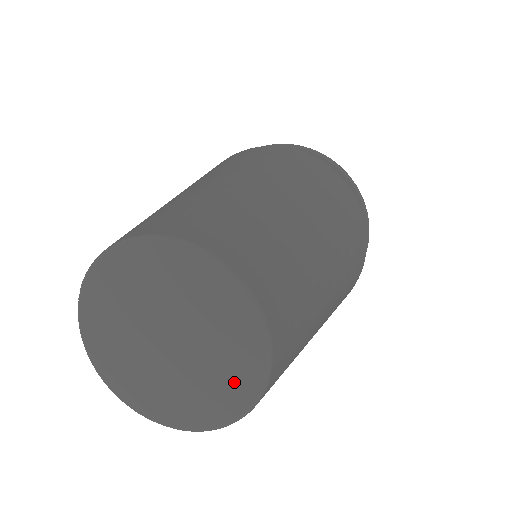
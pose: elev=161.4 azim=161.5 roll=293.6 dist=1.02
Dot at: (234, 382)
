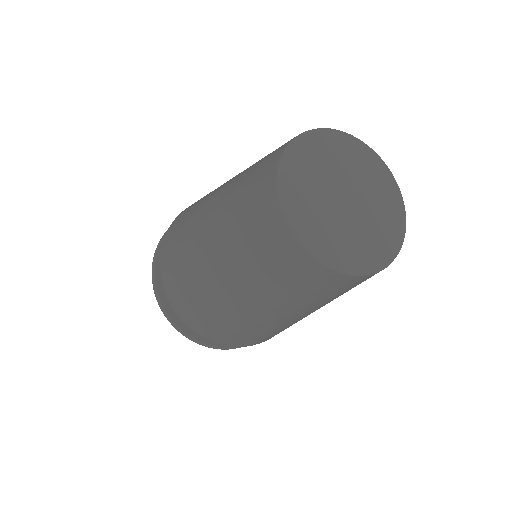
Dot at: (378, 246)
